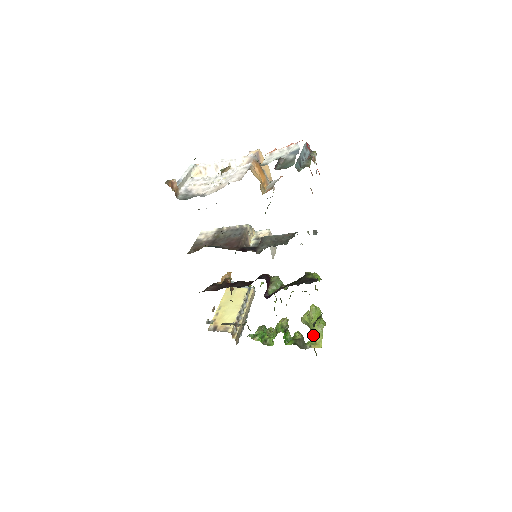
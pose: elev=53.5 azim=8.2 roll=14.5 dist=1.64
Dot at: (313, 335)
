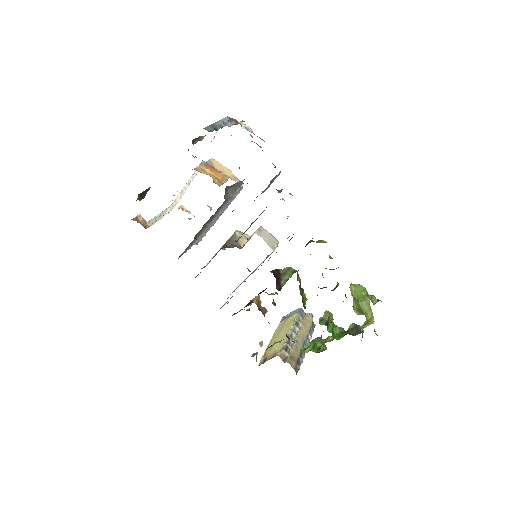
Dot at: (365, 316)
